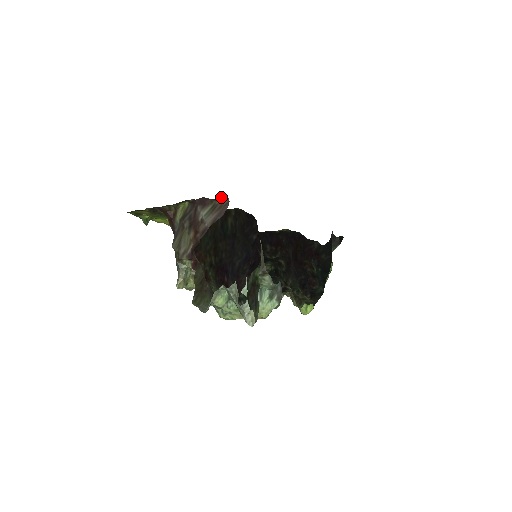
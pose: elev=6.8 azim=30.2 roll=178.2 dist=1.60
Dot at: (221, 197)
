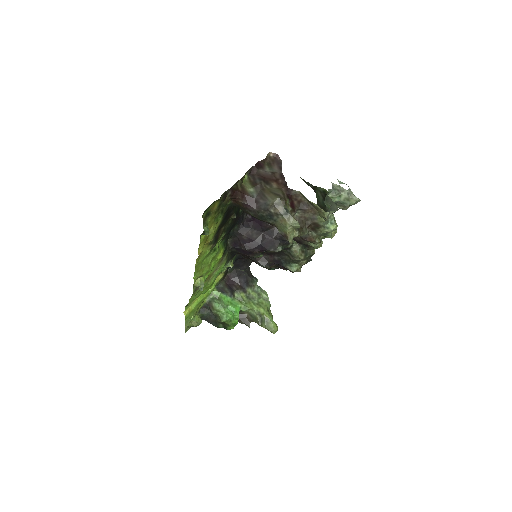
Dot at: (268, 156)
